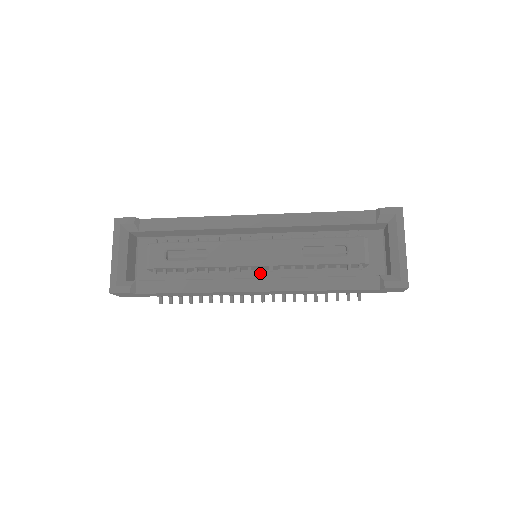
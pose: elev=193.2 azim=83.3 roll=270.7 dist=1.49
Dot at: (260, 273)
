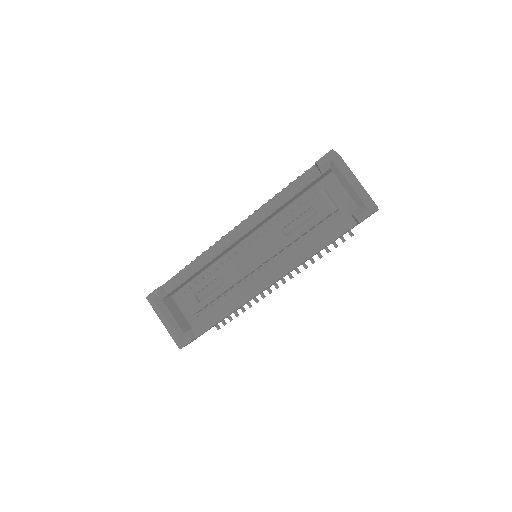
Dot at: (268, 265)
